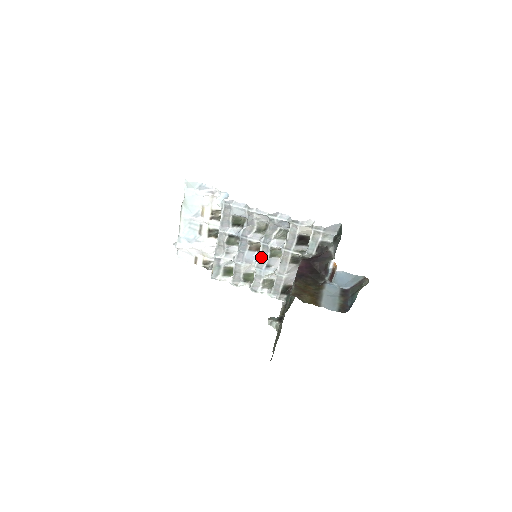
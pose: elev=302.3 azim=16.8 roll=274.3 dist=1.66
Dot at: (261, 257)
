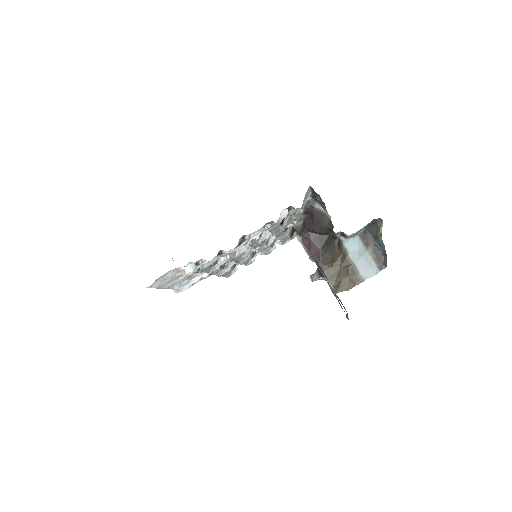
Dot at: occluded
